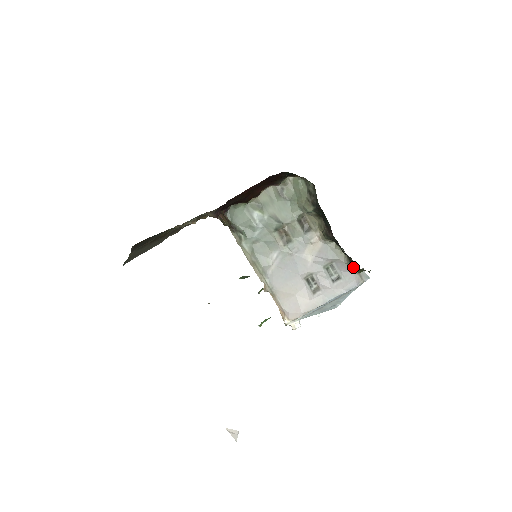
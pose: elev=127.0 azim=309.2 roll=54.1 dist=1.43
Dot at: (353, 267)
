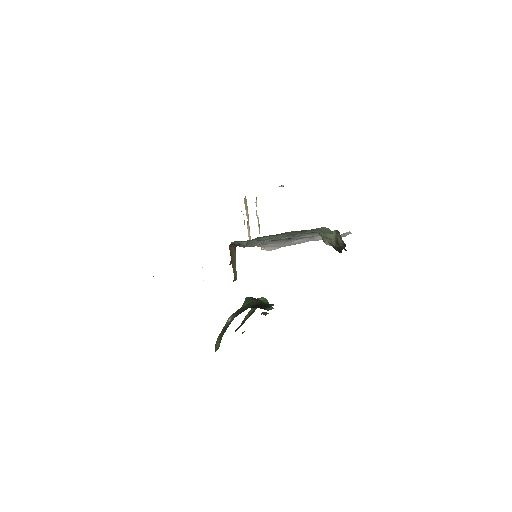
Dot at: (344, 248)
